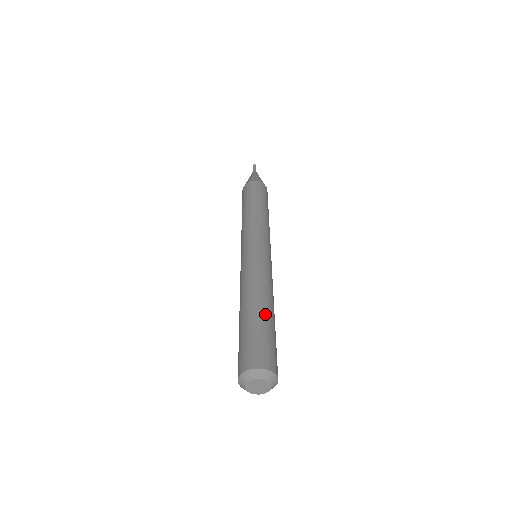
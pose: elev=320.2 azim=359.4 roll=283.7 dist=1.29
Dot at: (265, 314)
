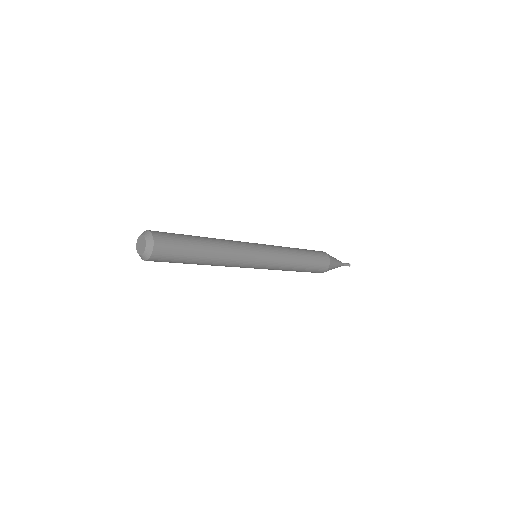
Dot at: (198, 238)
